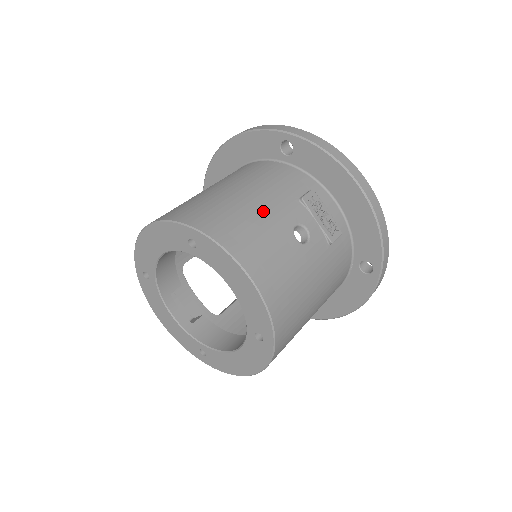
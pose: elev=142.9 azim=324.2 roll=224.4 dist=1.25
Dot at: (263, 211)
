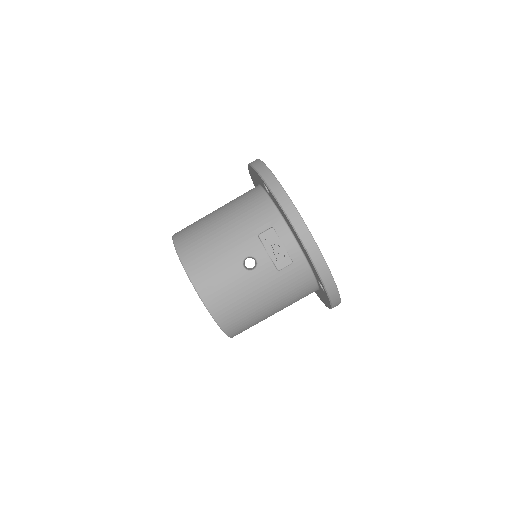
Dot at: (225, 244)
